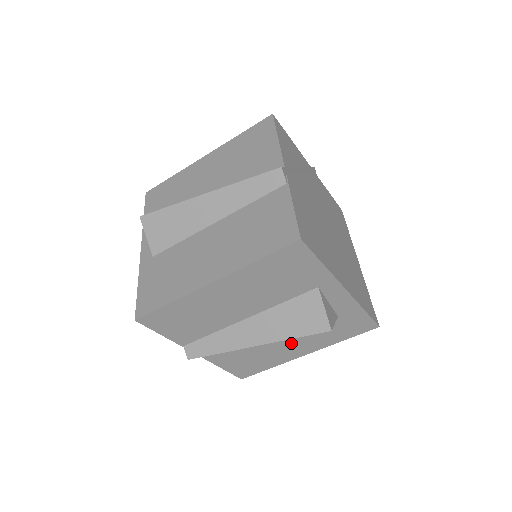
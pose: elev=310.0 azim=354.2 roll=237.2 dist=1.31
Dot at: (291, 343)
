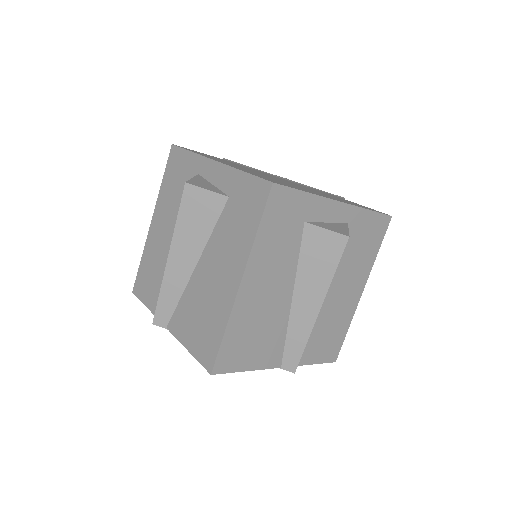
Dot at: (218, 268)
